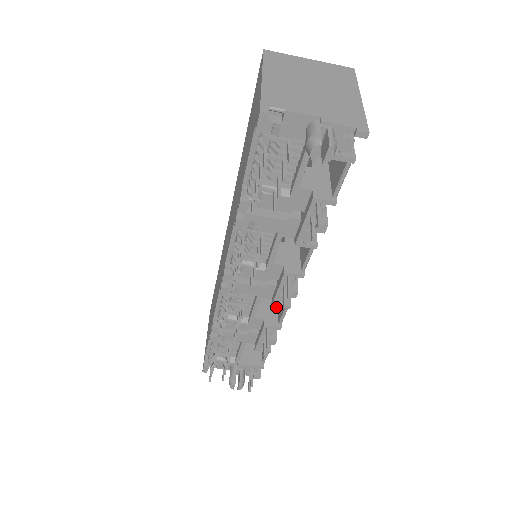
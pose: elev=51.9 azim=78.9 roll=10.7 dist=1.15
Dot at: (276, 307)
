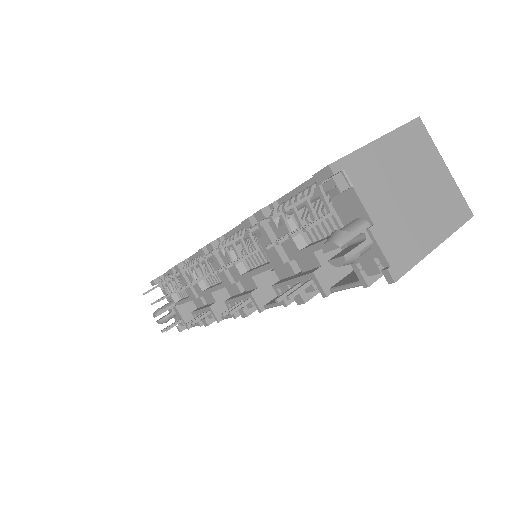
Dot at: occluded
